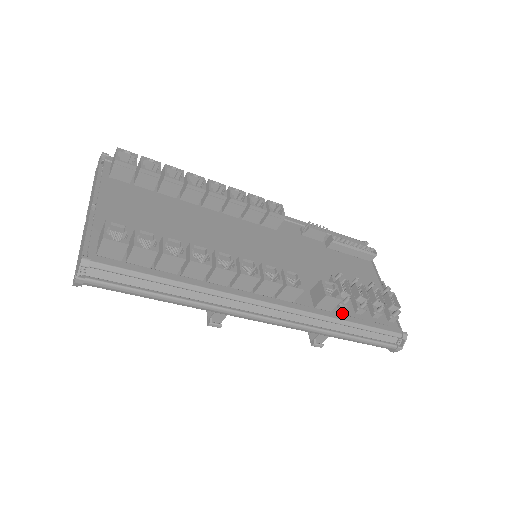
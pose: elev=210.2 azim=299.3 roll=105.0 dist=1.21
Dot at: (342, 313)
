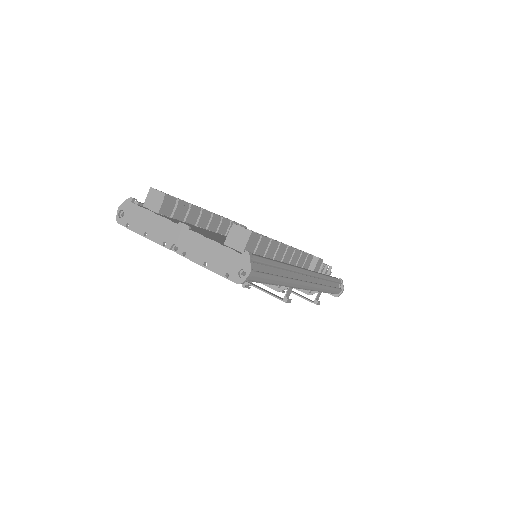
Dot at: occluded
